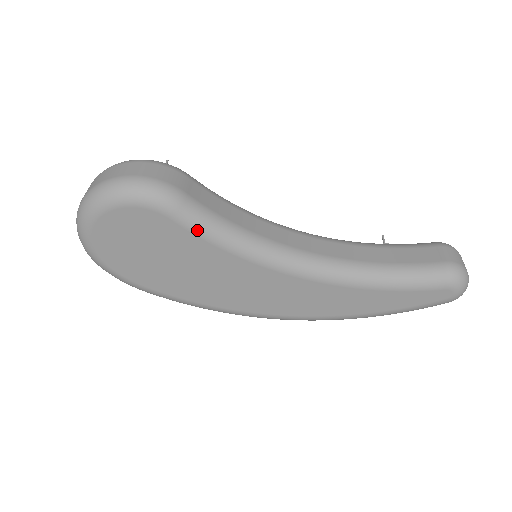
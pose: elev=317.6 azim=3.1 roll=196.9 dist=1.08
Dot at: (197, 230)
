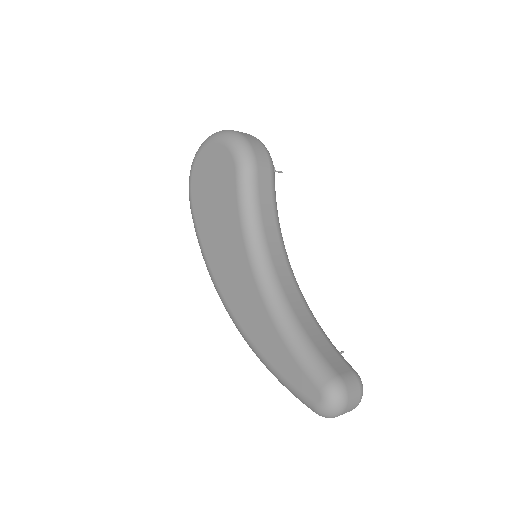
Dot at: (240, 193)
